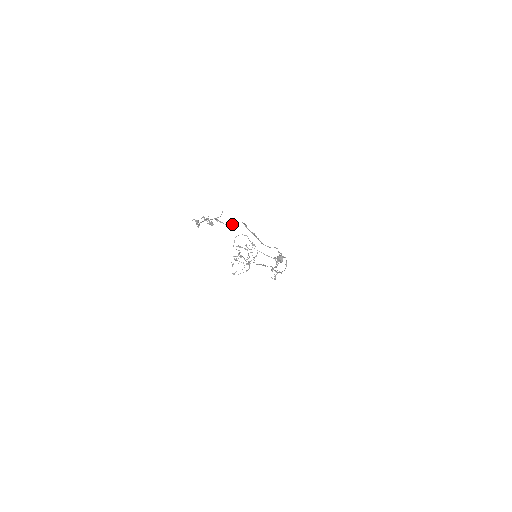
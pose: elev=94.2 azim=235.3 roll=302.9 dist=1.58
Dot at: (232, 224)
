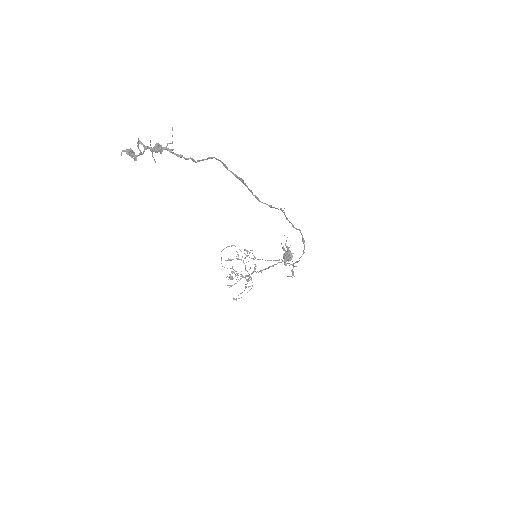
Dot at: (200, 160)
